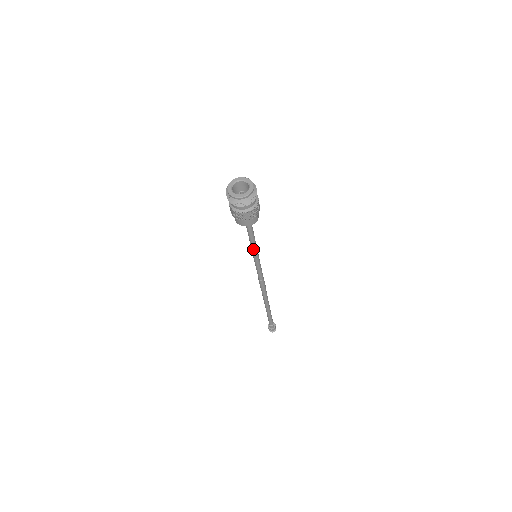
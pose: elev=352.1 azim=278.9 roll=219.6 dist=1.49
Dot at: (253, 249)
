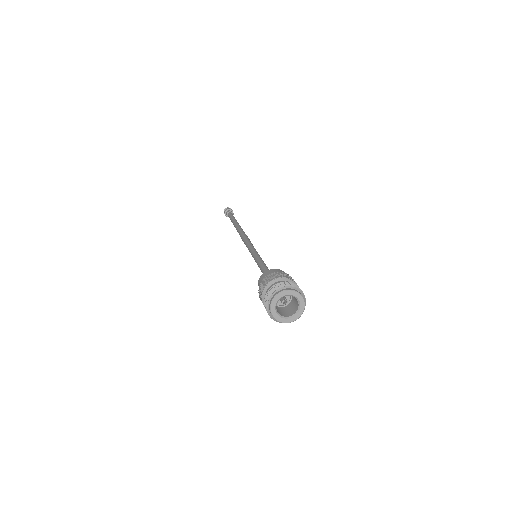
Dot at: occluded
